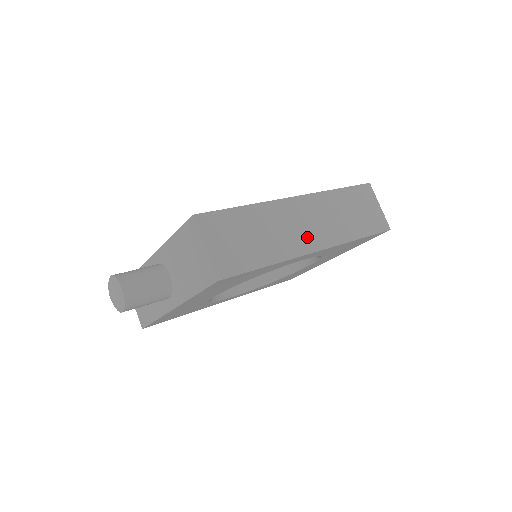
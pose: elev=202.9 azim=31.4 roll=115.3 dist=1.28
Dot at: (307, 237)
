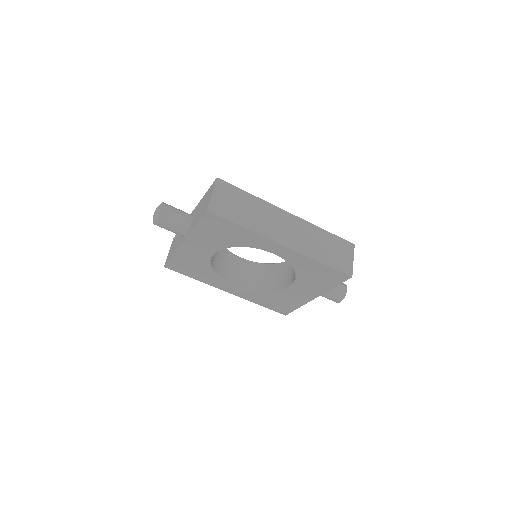
Dot at: (281, 234)
